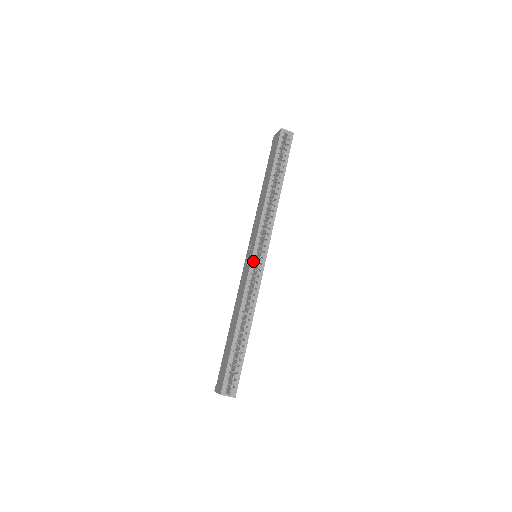
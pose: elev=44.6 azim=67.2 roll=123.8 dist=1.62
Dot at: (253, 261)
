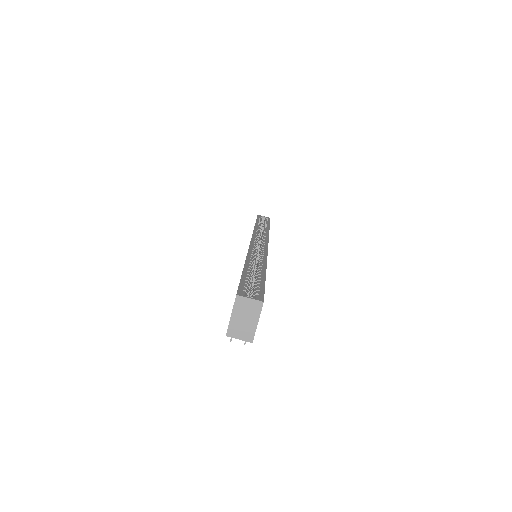
Dot at: (253, 243)
